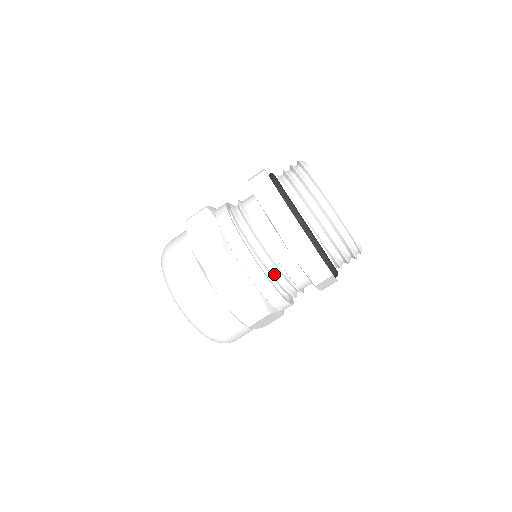
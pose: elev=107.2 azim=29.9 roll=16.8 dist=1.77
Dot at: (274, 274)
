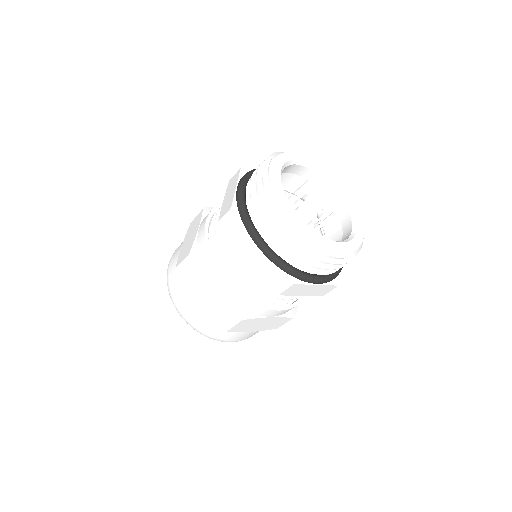
Dot at: (289, 301)
